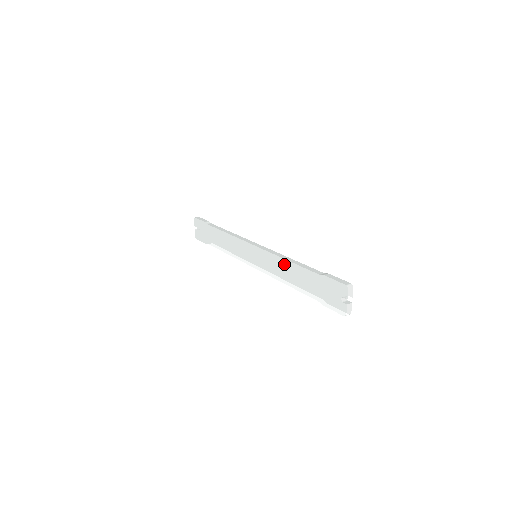
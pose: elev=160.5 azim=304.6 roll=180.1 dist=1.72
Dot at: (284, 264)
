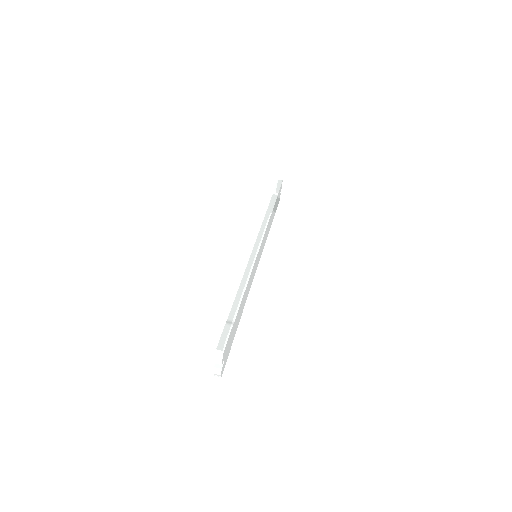
Dot at: occluded
